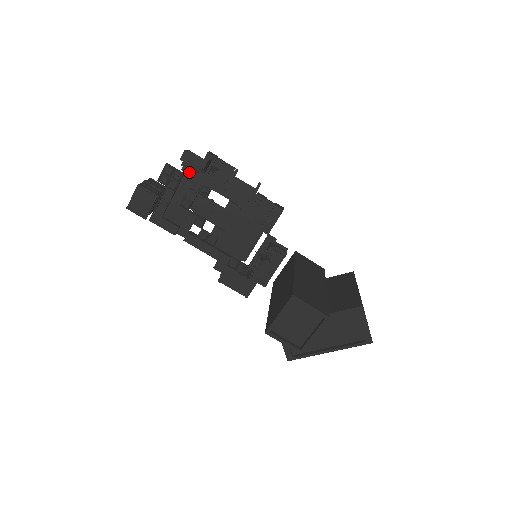
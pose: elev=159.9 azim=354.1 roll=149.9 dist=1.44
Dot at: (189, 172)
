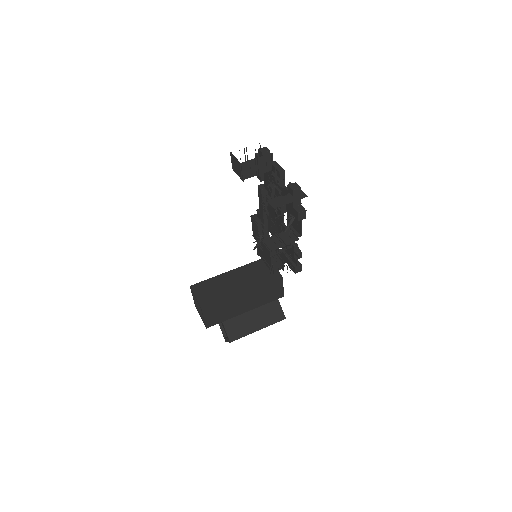
Dot at: (287, 192)
